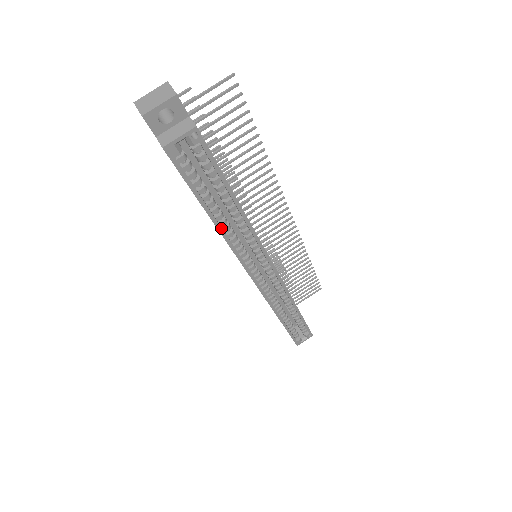
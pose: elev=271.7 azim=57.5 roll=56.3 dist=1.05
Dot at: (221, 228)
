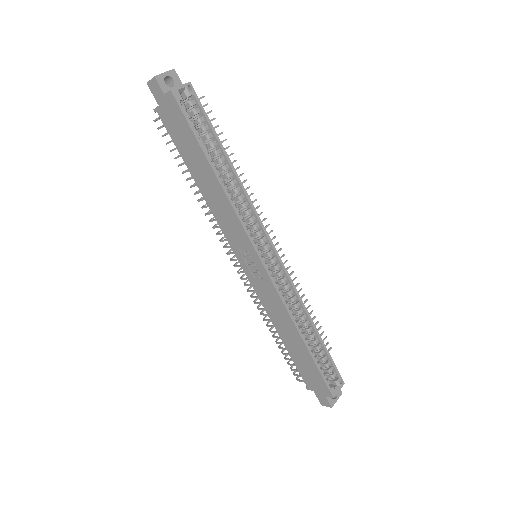
Dot at: (221, 181)
